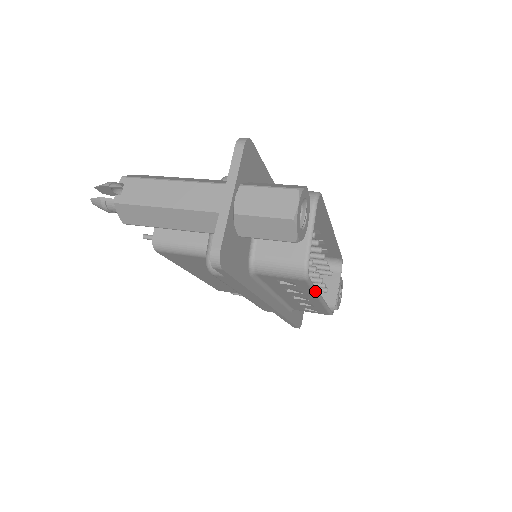
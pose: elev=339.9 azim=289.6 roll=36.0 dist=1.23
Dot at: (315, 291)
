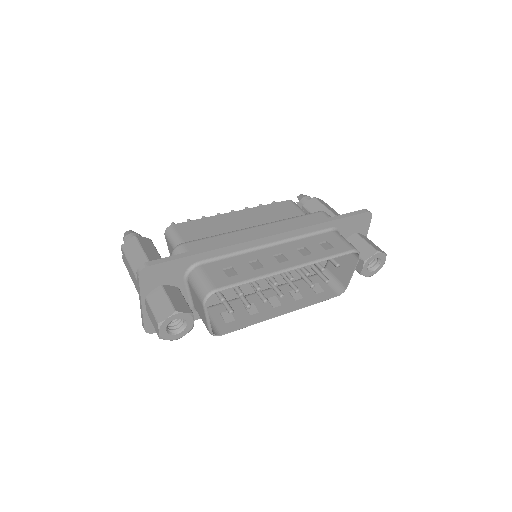
Dot at: (253, 324)
